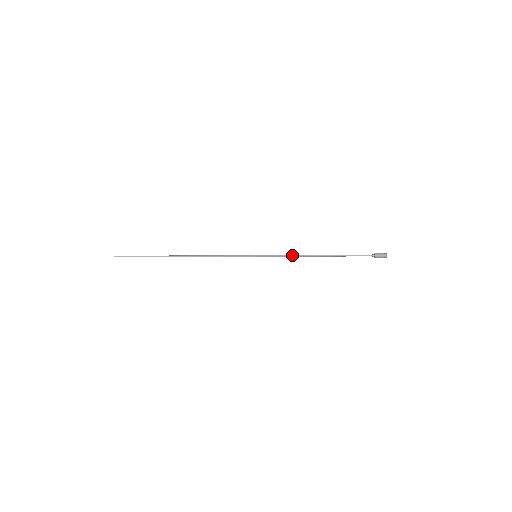
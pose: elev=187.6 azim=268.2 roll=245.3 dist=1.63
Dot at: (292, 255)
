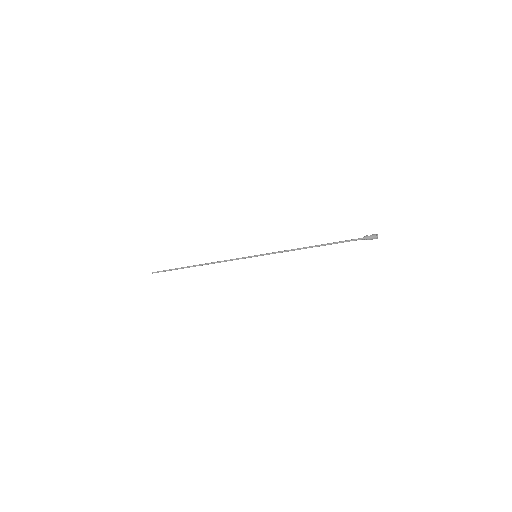
Dot at: (286, 251)
